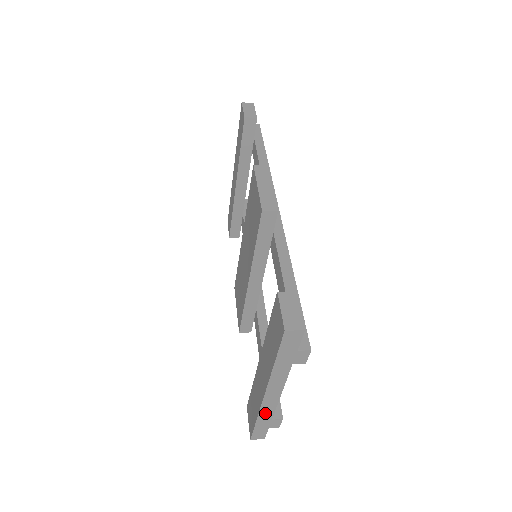
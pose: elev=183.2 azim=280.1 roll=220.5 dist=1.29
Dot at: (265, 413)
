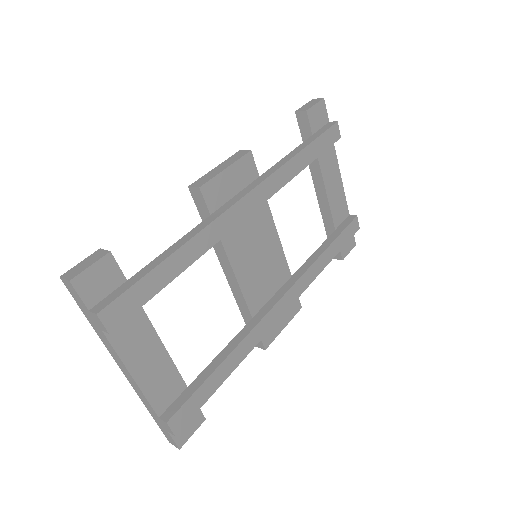
Dot at: (146, 403)
